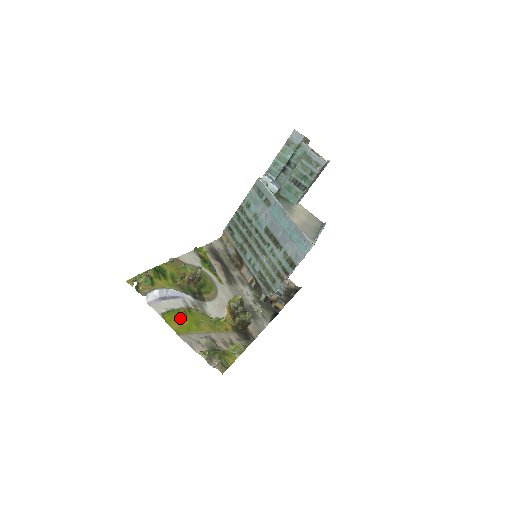
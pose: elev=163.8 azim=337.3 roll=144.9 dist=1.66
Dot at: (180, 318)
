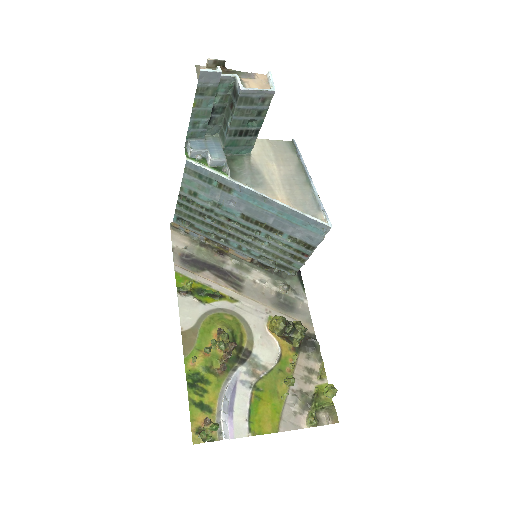
Dot at: (261, 411)
